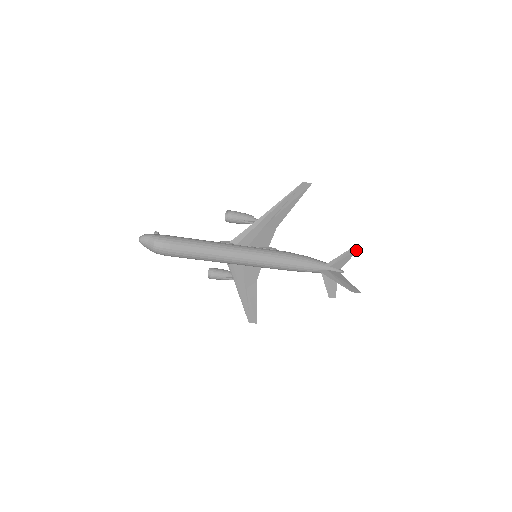
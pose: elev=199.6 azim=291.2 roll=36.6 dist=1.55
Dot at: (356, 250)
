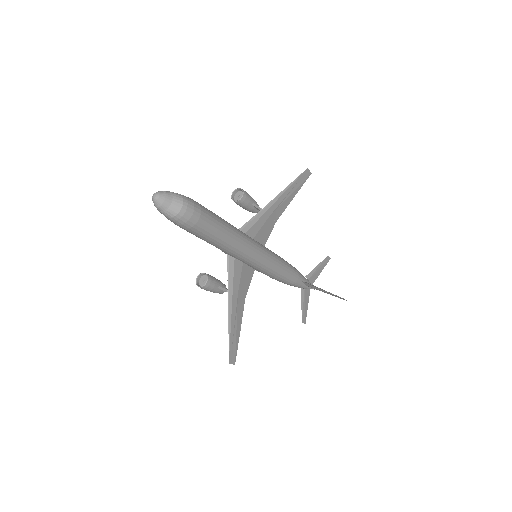
Dot at: (327, 261)
